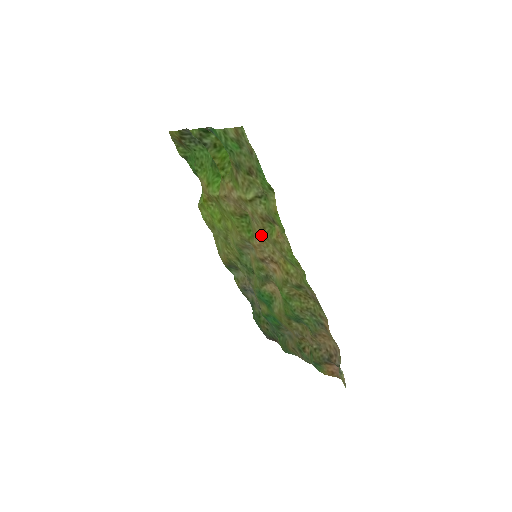
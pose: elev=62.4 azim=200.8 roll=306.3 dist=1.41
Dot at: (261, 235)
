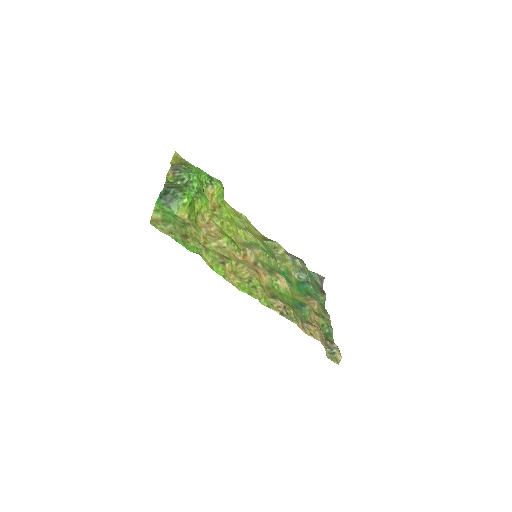
Dot at: (234, 258)
